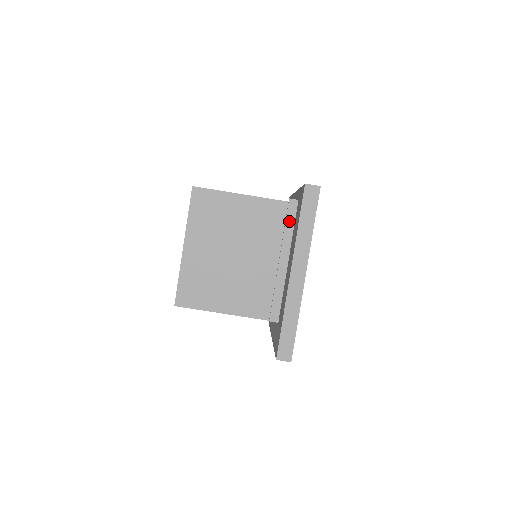
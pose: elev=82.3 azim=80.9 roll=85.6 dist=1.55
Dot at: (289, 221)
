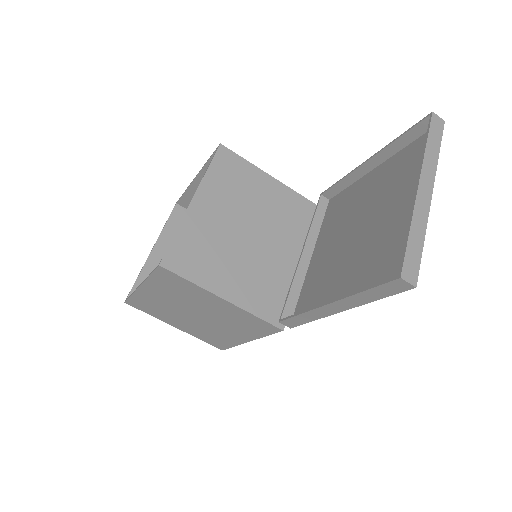
Dot at: (318, 216)
